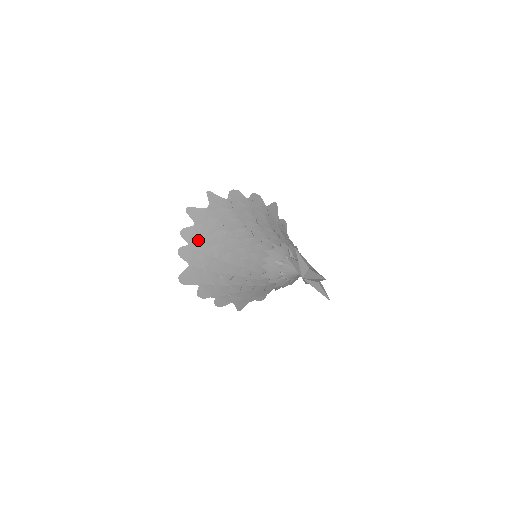
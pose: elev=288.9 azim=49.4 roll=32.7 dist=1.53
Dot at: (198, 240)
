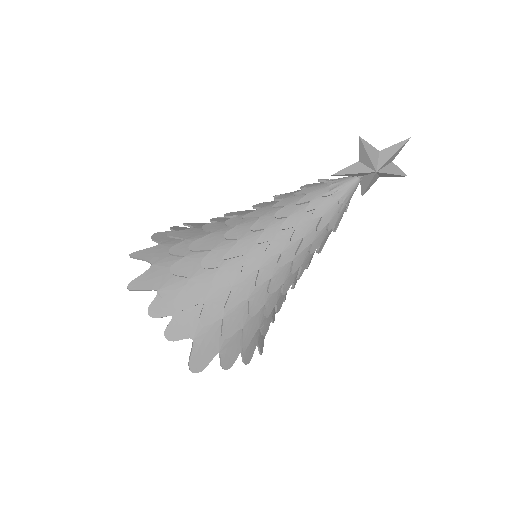
Dot at: (185, 295)
